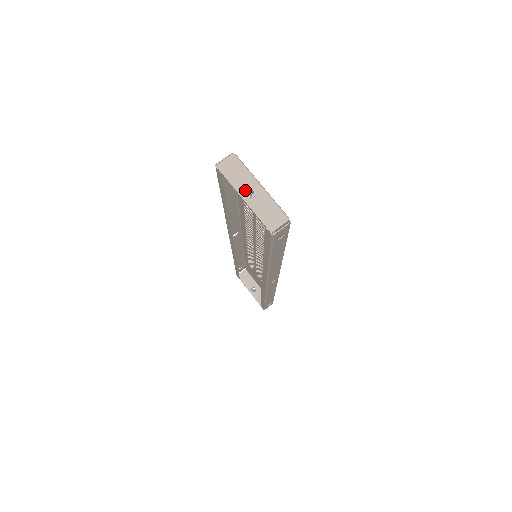
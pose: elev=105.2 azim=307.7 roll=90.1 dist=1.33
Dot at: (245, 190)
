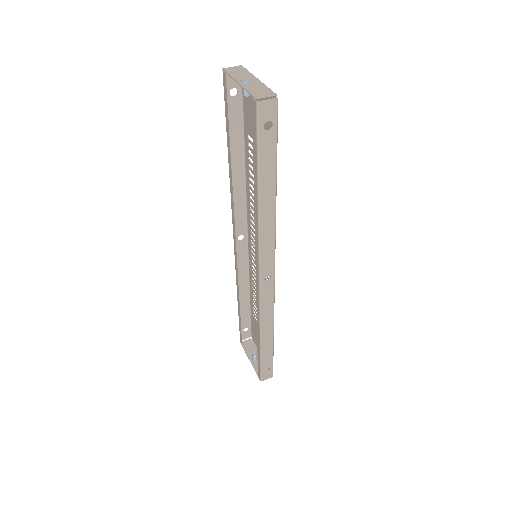
Dot at: (242, 79)
